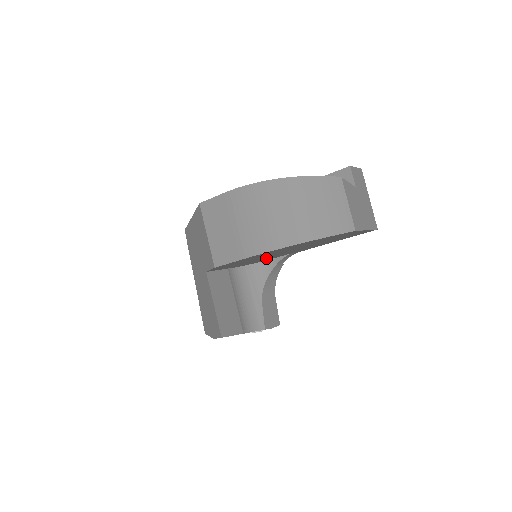
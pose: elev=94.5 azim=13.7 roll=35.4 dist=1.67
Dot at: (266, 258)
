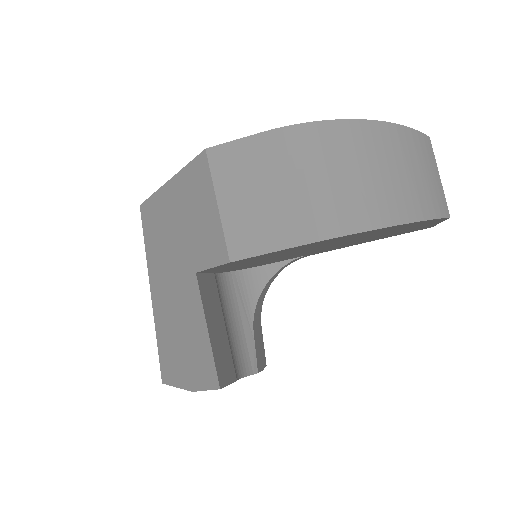
Dot at: (277, 259)
